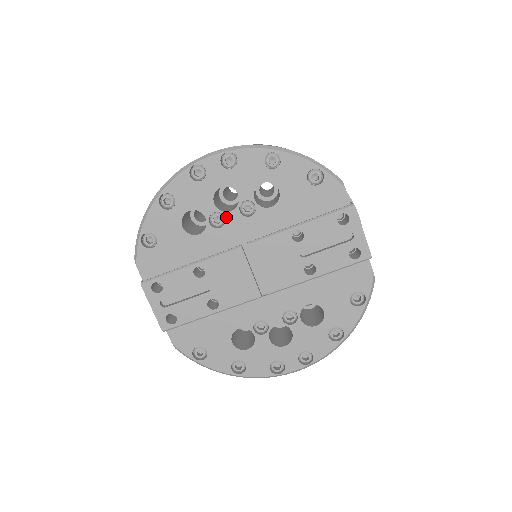
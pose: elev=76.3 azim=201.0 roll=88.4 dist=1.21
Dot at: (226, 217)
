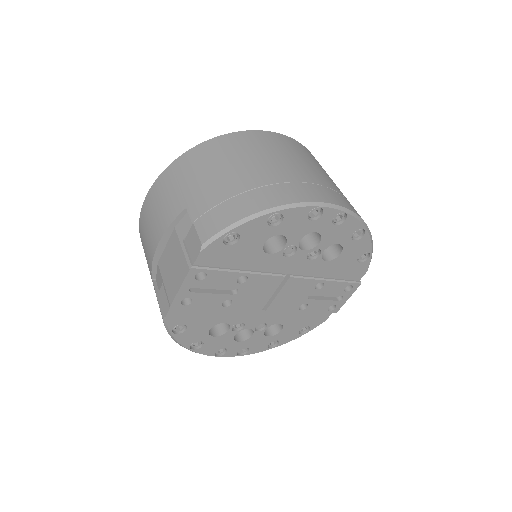
Dot at: (297, 252)
